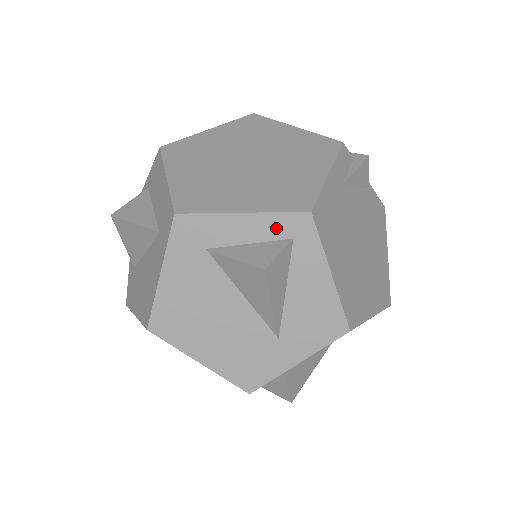
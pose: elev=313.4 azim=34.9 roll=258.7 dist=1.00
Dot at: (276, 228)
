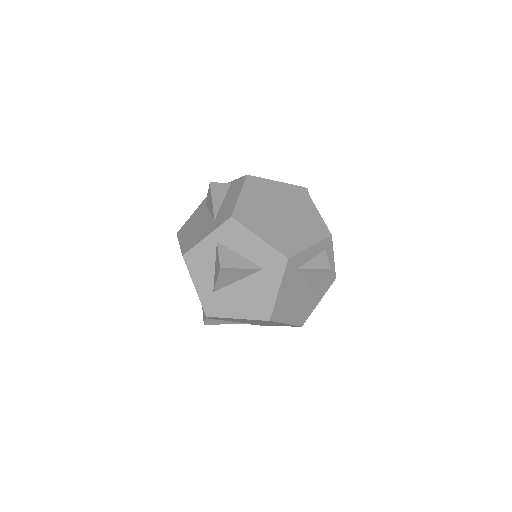
Dot at: (321, 247)
